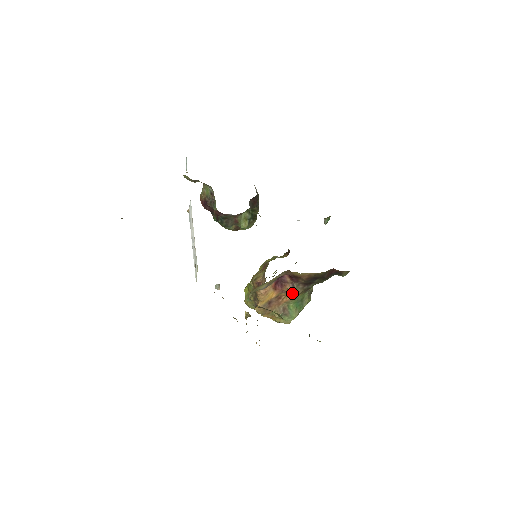
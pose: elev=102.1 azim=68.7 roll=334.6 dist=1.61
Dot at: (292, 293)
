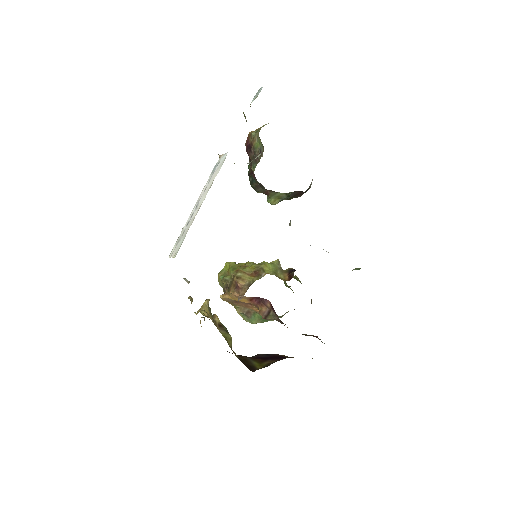
Dot at: (264, 315)
